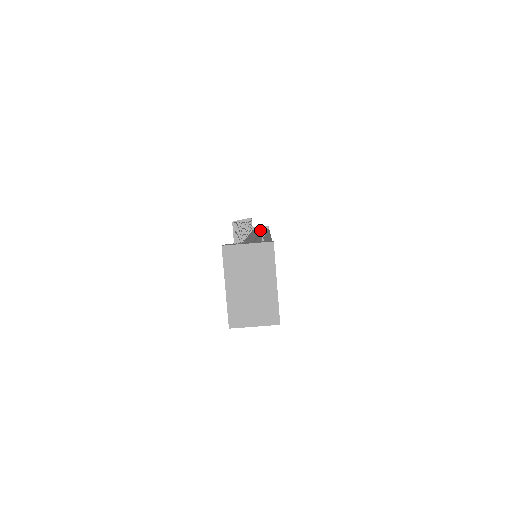
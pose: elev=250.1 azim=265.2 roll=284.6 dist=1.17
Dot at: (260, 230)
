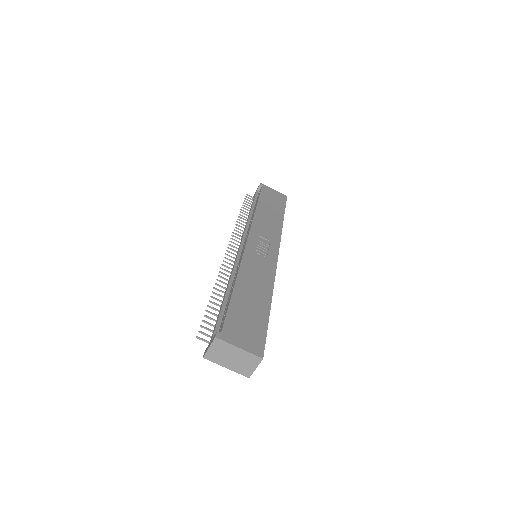
Dot at: (255, 204)
